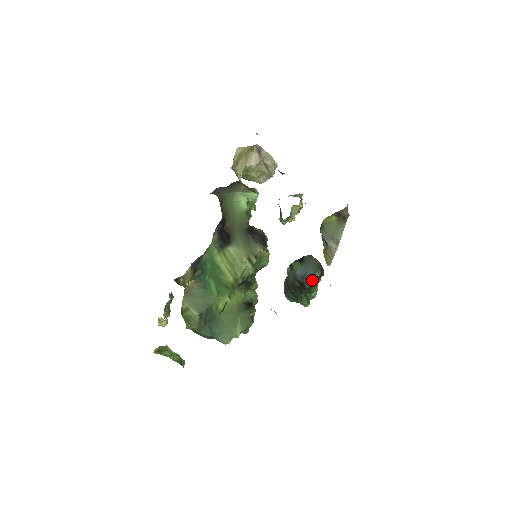
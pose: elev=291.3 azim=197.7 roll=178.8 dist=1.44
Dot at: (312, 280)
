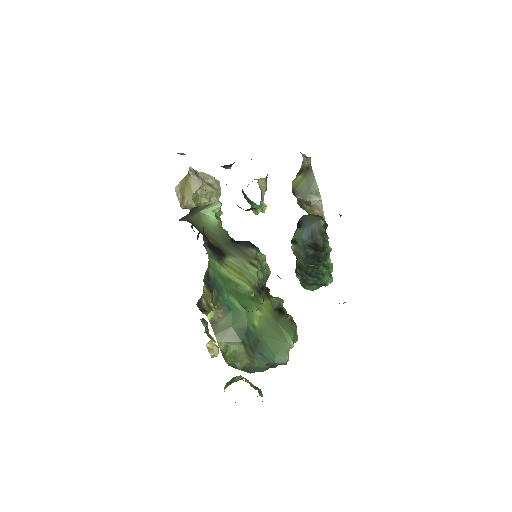
Dot at: (321, 232)
